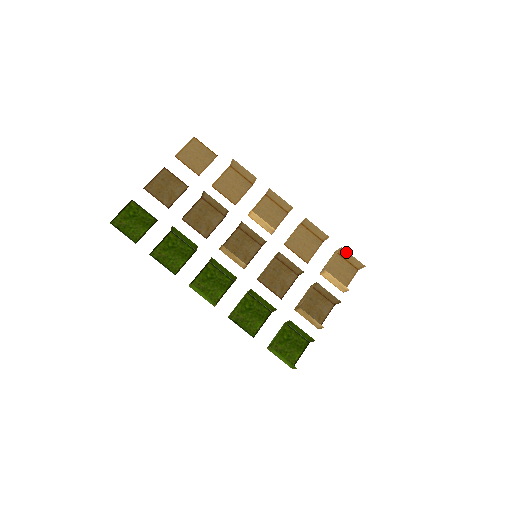
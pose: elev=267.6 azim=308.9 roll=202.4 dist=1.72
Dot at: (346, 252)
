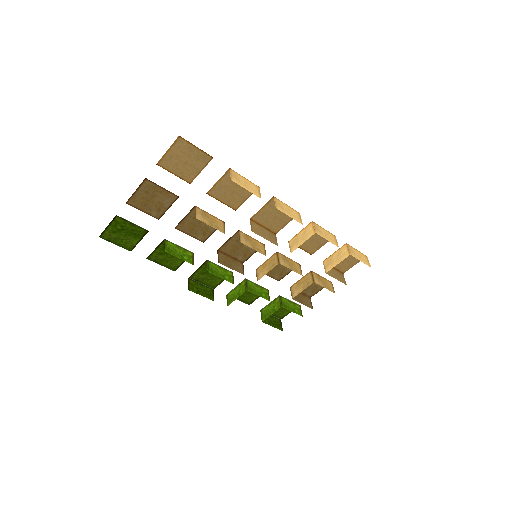
Dot at: (355, 256)
